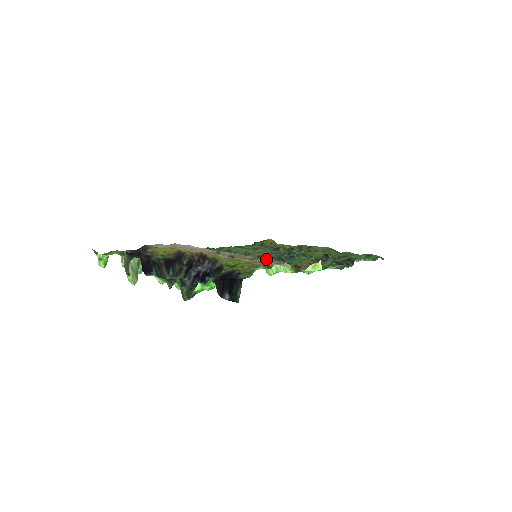
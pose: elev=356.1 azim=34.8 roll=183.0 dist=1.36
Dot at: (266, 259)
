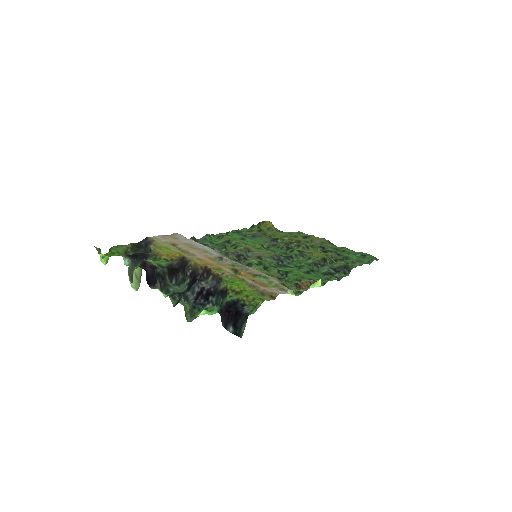
Dot at: (269, 278)
